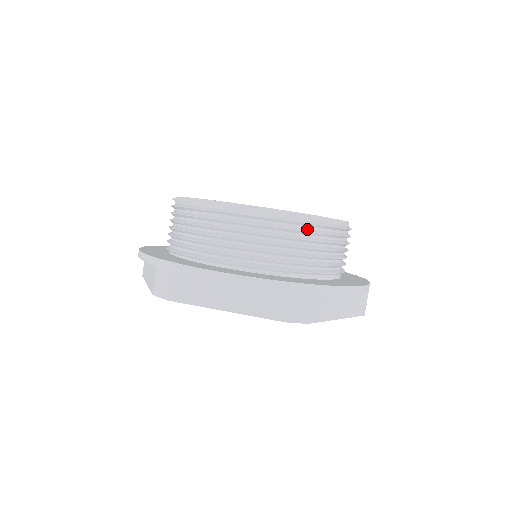
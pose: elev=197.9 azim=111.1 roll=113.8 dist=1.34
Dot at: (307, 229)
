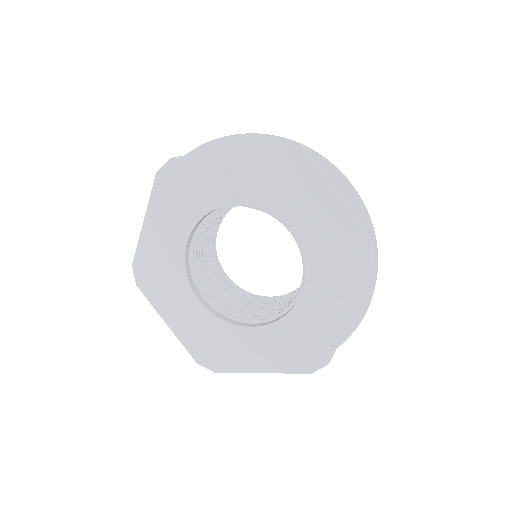
Dot at: occluded
